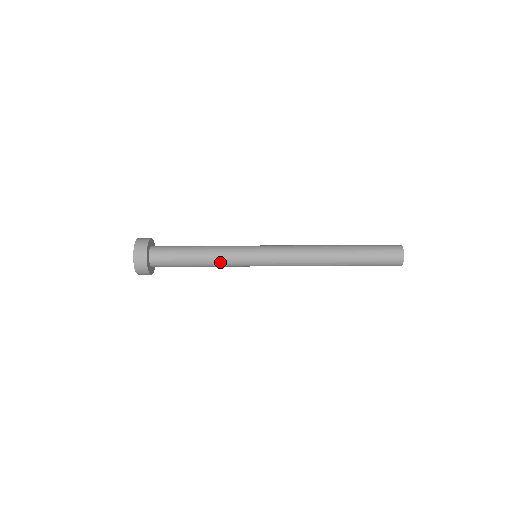
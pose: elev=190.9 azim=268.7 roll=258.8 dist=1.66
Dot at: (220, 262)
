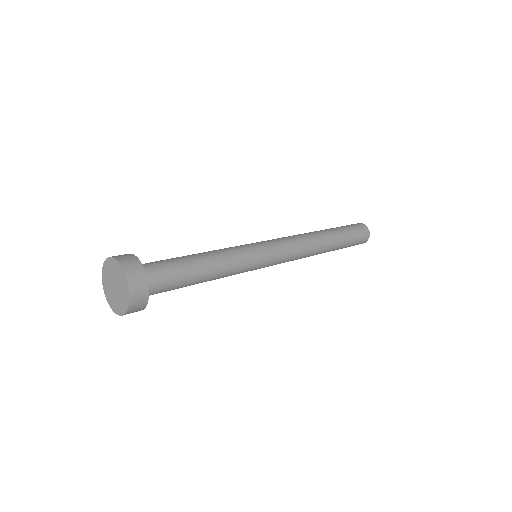
Dot at: occluded
